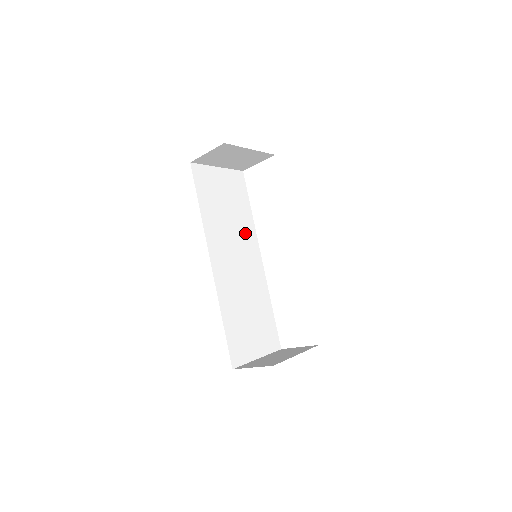
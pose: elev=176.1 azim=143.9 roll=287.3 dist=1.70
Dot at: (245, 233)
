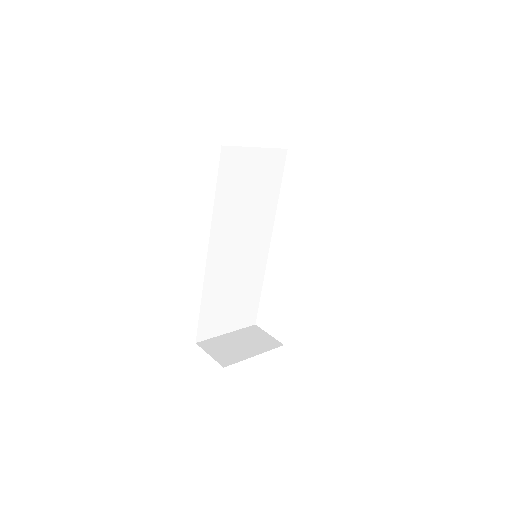
Dot at: (261, 218)
